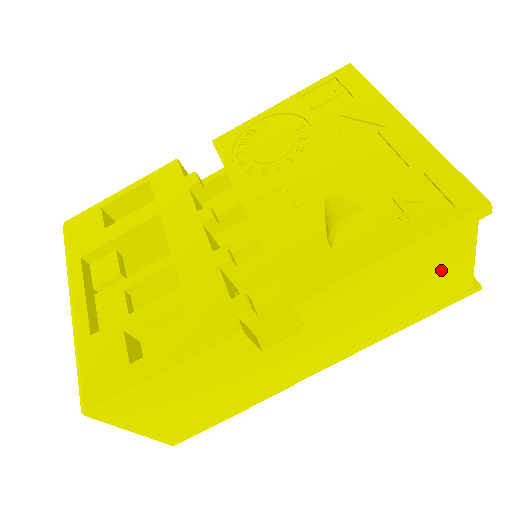
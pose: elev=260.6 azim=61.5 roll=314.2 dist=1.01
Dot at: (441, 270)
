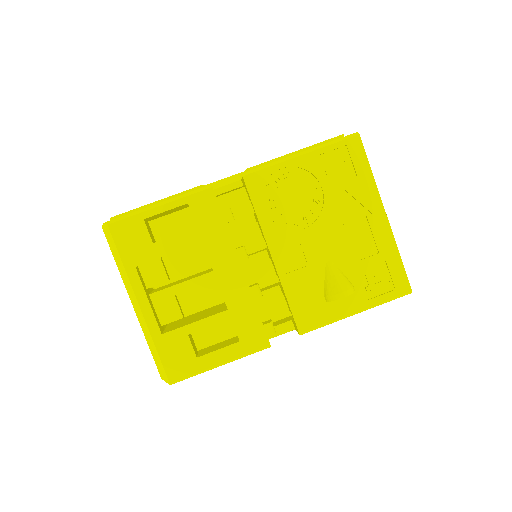
Dot at: occluded
